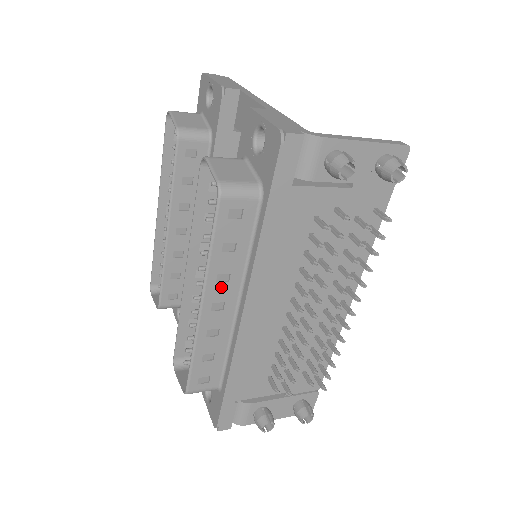
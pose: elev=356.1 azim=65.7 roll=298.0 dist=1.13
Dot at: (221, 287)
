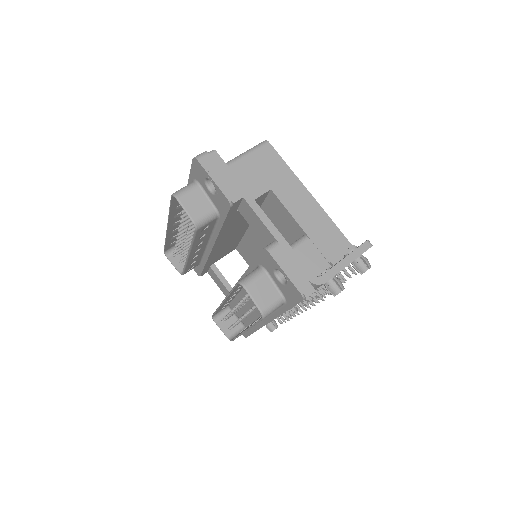
Dot at: occluded
